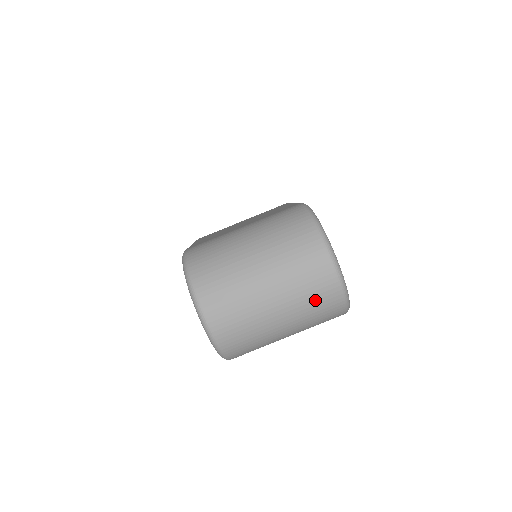
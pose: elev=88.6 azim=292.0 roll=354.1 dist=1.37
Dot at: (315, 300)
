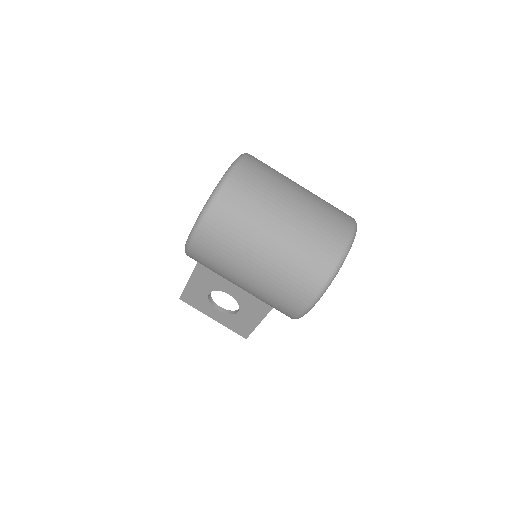
Dot at: (319, 237)
